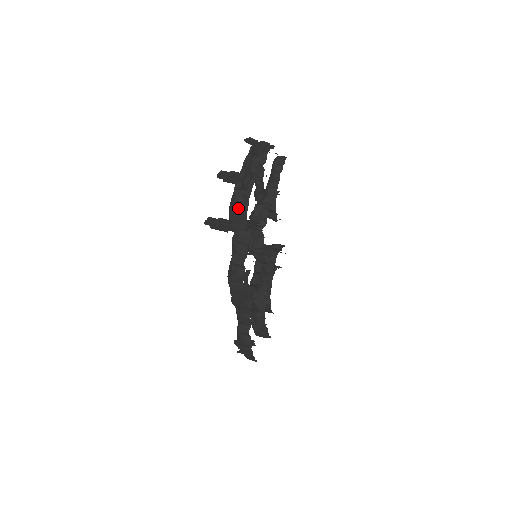
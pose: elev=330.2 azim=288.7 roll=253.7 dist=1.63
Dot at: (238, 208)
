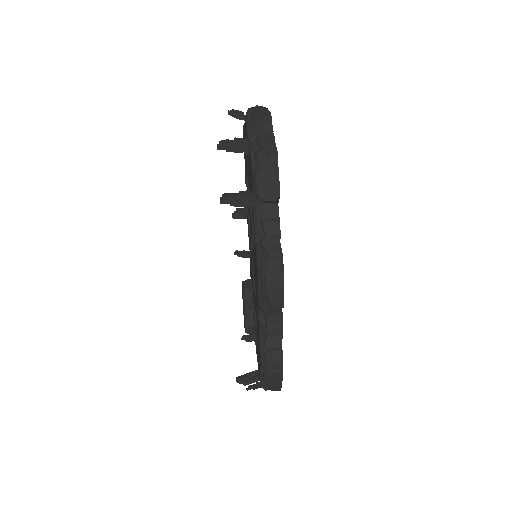
Dot at: (267, 170)
